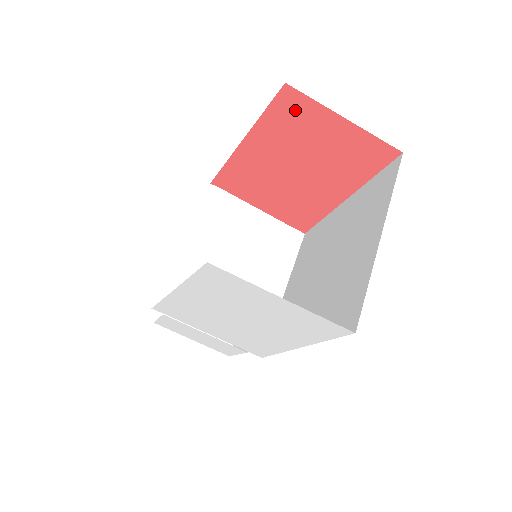
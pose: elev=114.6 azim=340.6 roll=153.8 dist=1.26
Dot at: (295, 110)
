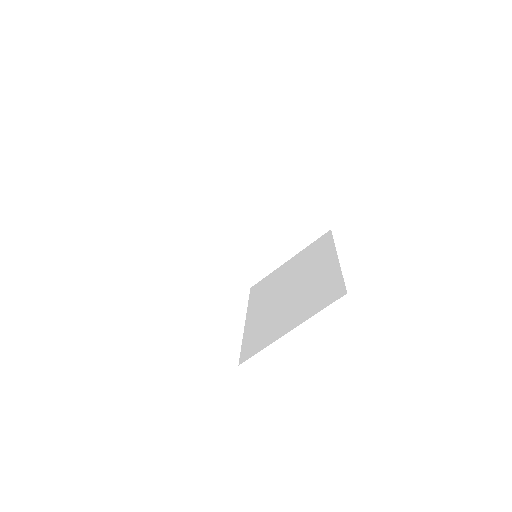
Dot at: occluded
